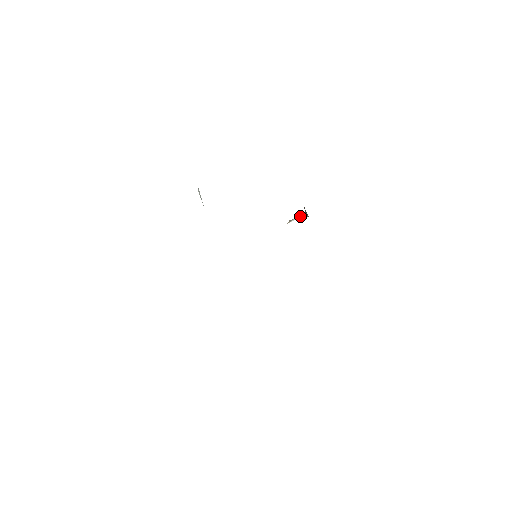
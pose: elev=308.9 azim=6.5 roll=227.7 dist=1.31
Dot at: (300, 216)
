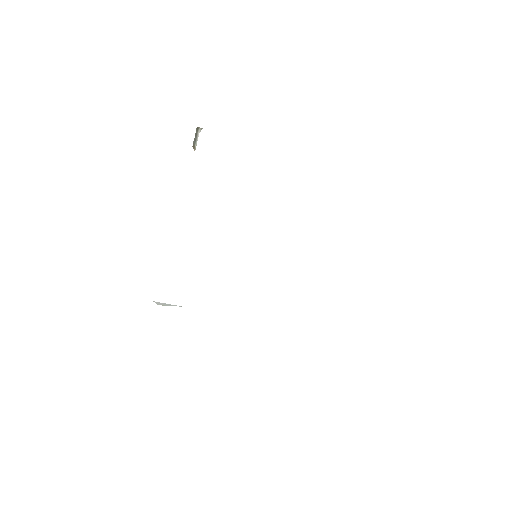
Dot at: (197, 134)
